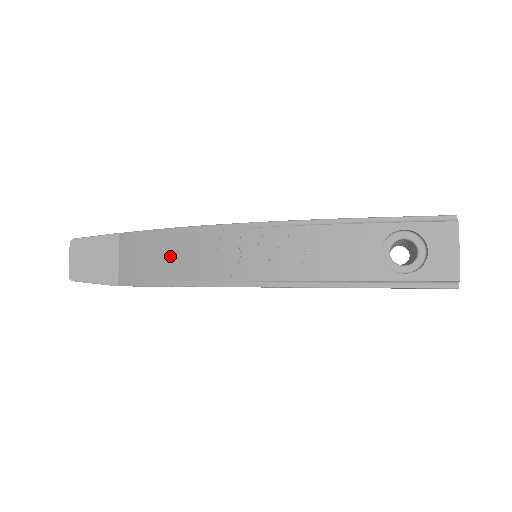
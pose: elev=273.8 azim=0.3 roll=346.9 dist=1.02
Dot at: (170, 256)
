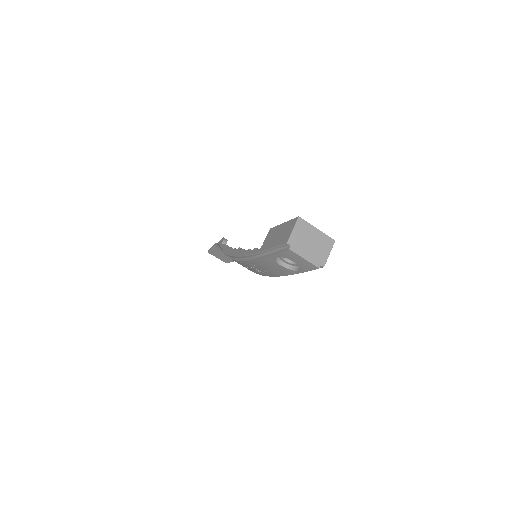
Dot at: occluded
